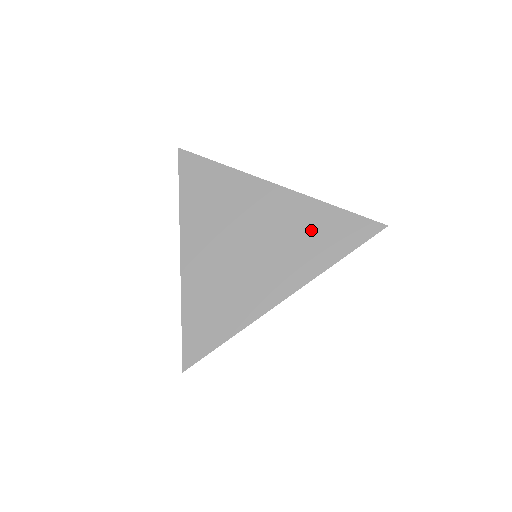
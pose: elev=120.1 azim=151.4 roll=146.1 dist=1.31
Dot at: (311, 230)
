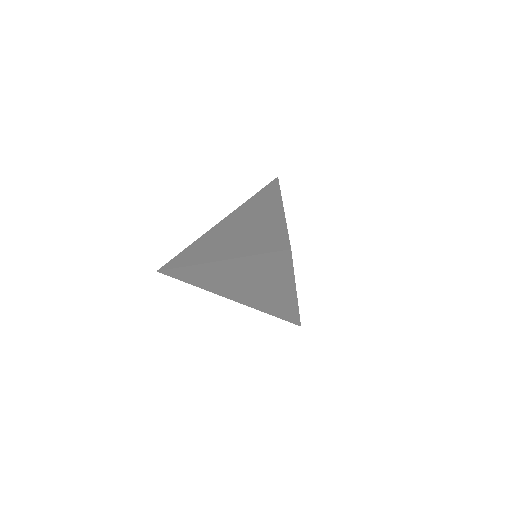
Dot at: (278, 307)
